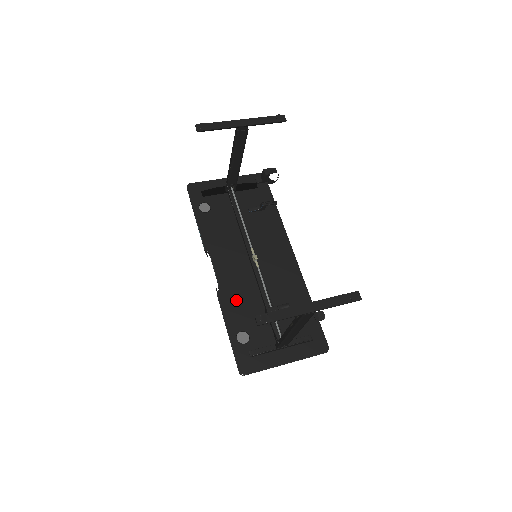
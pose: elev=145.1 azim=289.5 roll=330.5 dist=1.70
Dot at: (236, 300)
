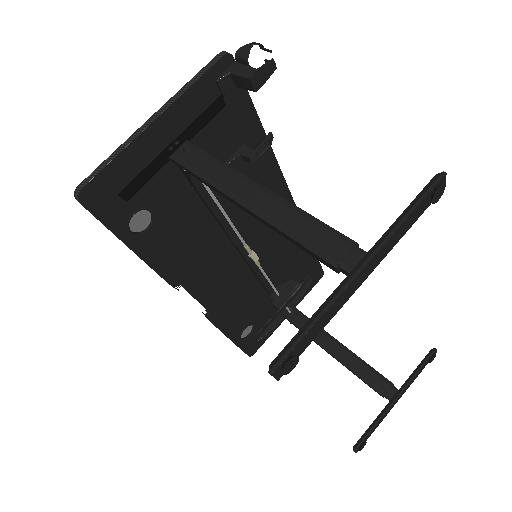
Dot at: (232, 308)
